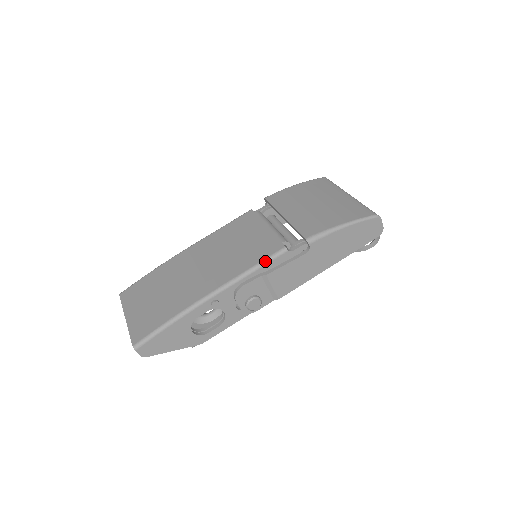
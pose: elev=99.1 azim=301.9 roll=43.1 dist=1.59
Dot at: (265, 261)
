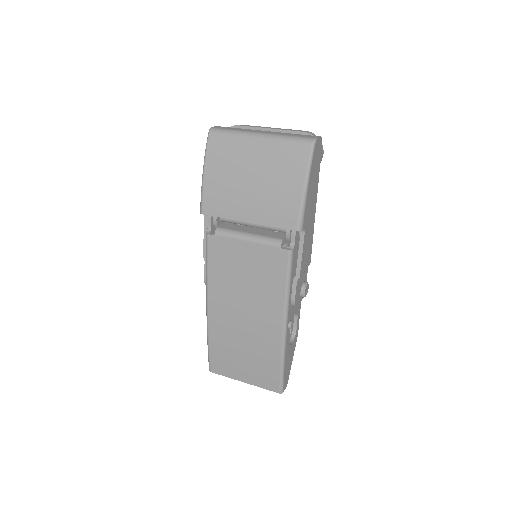
Dot at: (289, 273)
